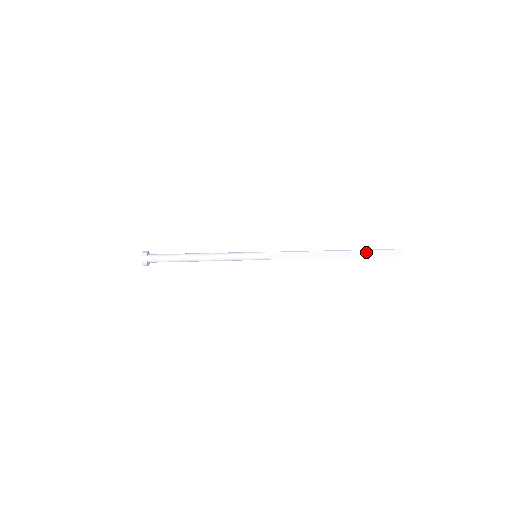
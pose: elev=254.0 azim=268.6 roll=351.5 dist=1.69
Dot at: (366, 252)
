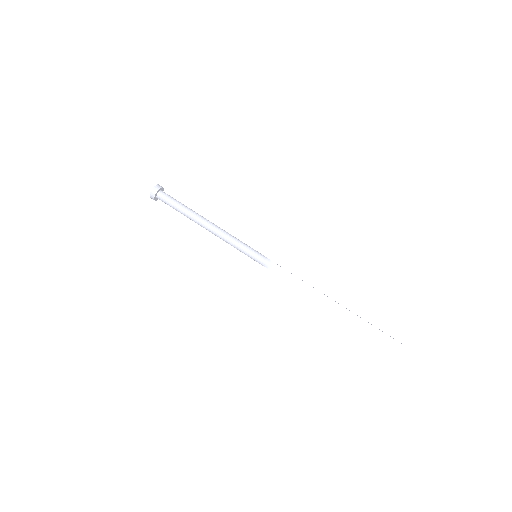
Dot at: (362, 321)
